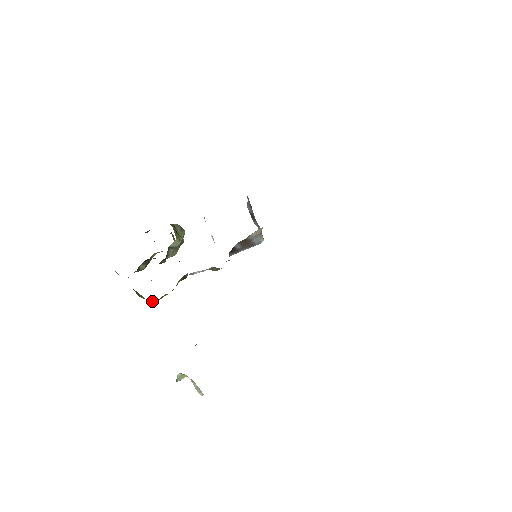
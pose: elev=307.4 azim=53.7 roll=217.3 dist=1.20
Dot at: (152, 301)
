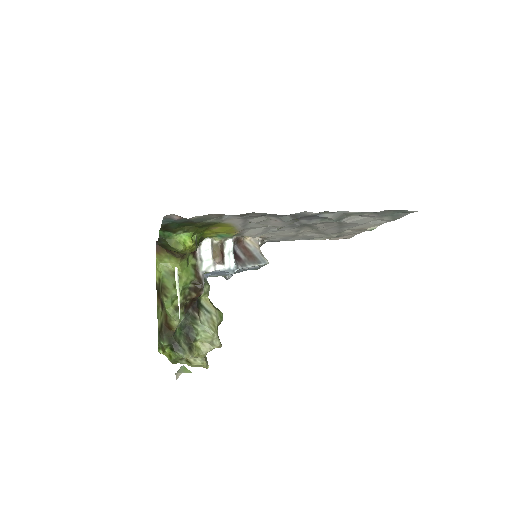
Dot at: (164, 266)
